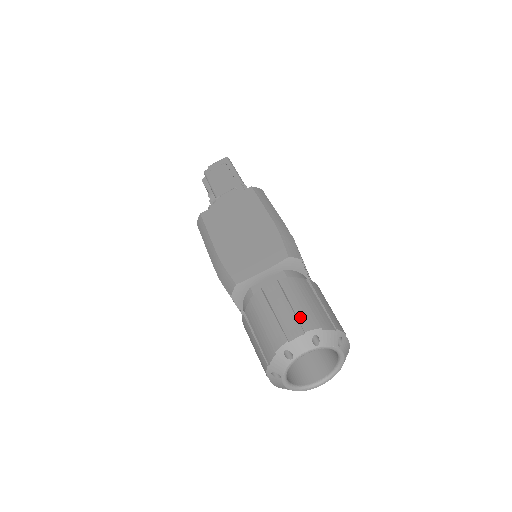
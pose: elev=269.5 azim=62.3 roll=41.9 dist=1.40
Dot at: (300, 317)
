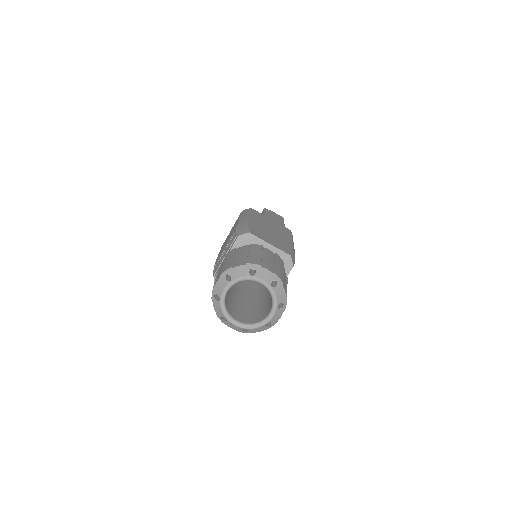
Dot at: (276, 268)
